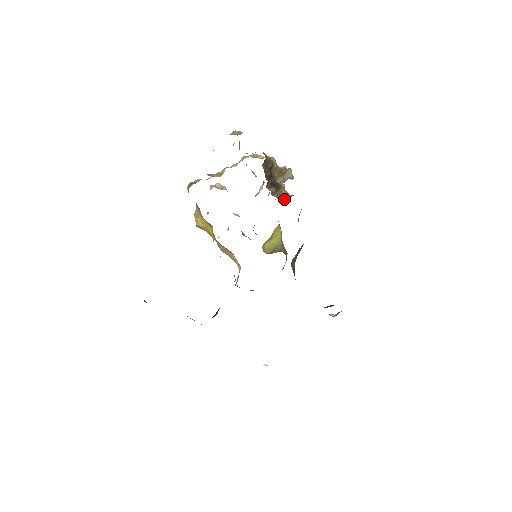
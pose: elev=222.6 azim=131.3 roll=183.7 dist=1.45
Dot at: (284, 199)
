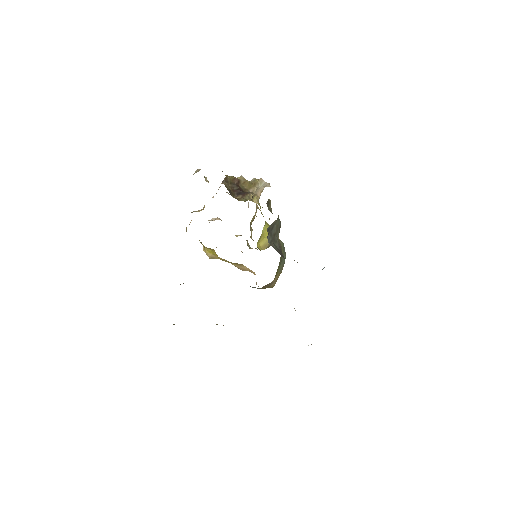
Dot at: occluded
